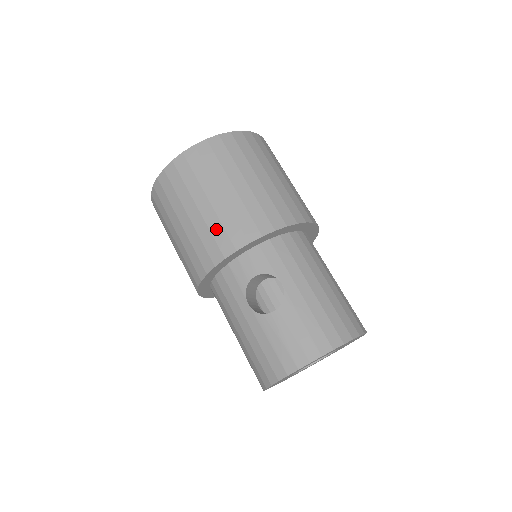
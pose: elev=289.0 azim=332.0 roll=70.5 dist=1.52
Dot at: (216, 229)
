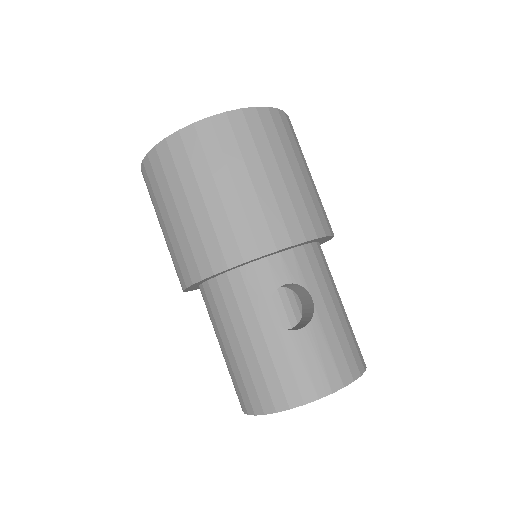
Dot at: (255, 218)
